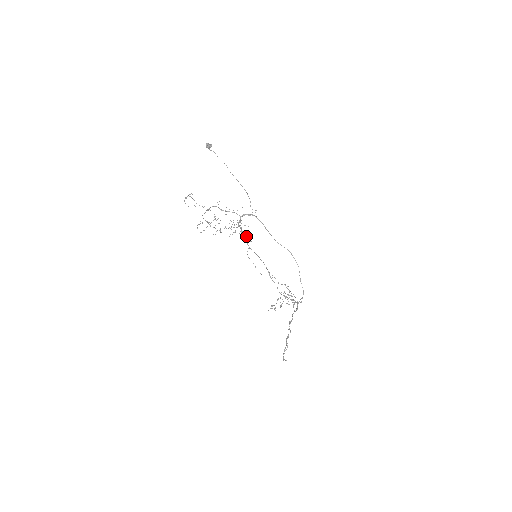
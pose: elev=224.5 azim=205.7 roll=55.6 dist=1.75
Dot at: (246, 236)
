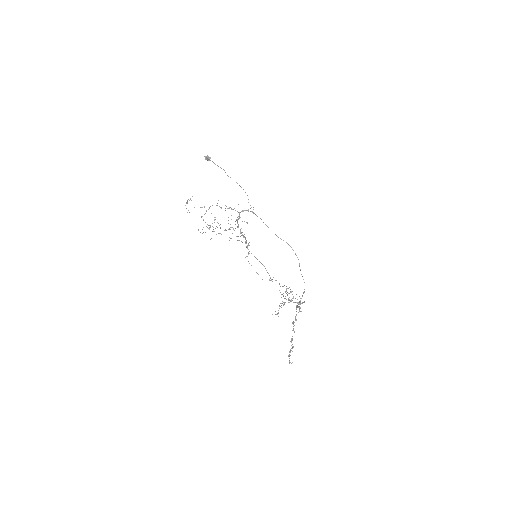
Dot at: (245, 237)
